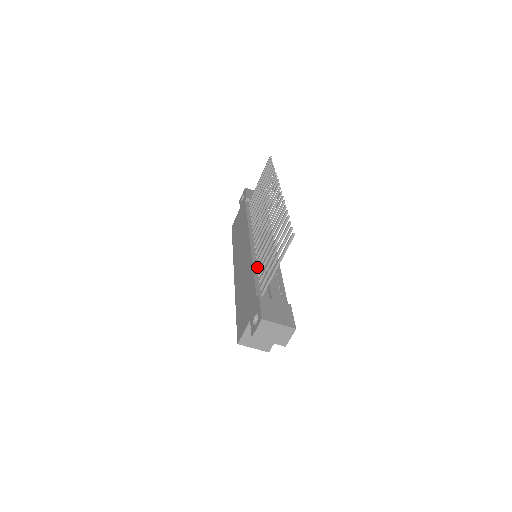
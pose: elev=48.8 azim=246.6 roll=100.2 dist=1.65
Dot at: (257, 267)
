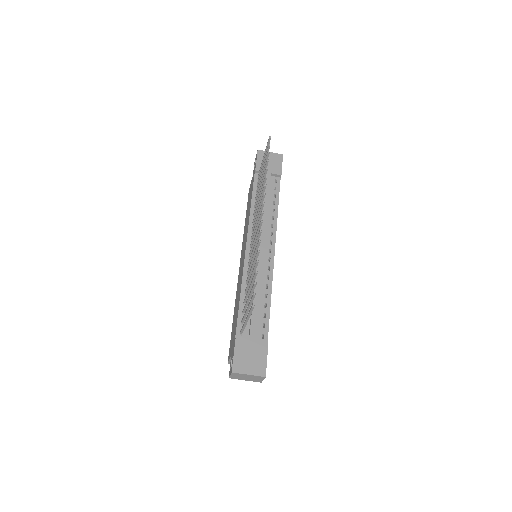
Dot at: (244, 291)
